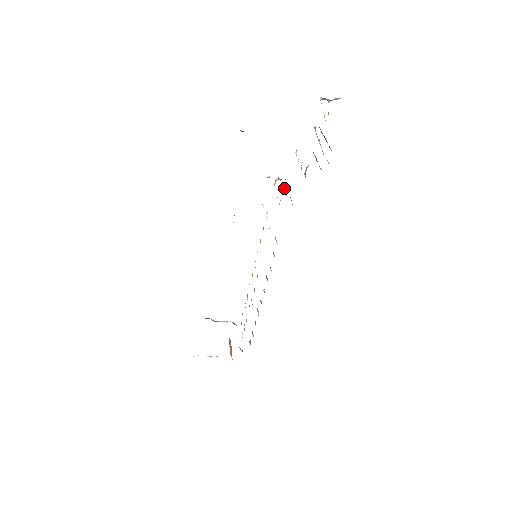
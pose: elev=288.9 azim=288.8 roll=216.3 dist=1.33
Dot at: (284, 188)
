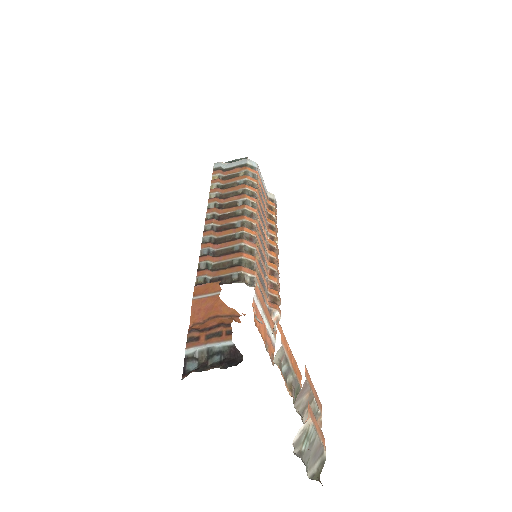
Dot at: occluded
